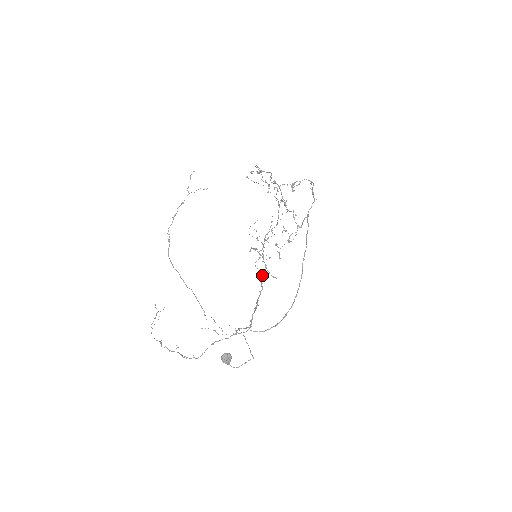
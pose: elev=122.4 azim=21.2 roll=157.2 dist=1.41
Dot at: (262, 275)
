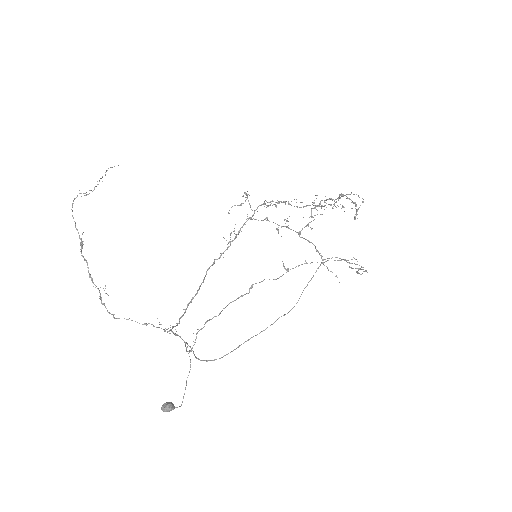
Dot at: (230, 243)
